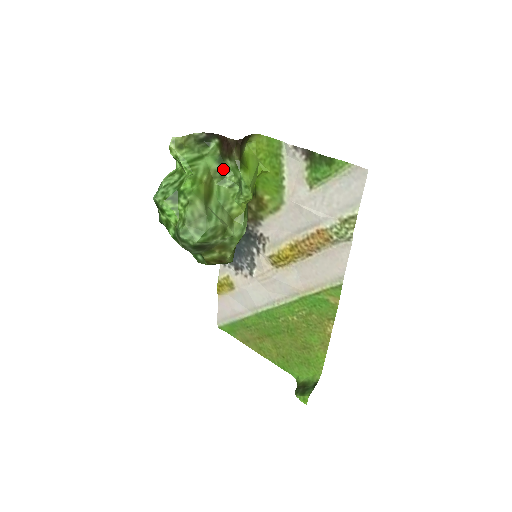
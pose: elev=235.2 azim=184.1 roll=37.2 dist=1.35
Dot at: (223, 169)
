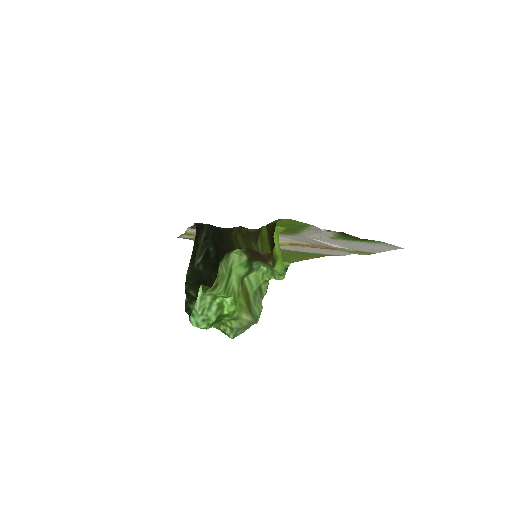
Dot at: (252, 266)
